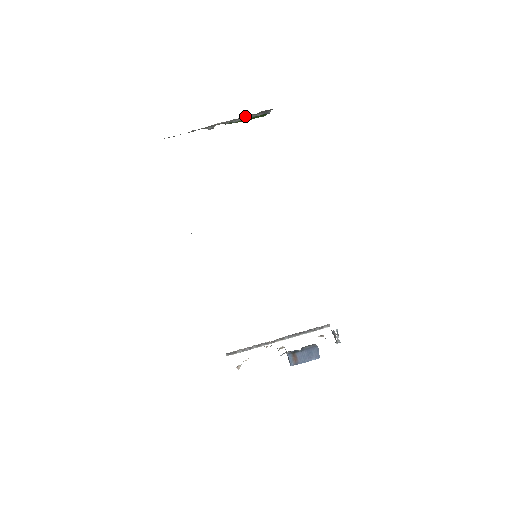
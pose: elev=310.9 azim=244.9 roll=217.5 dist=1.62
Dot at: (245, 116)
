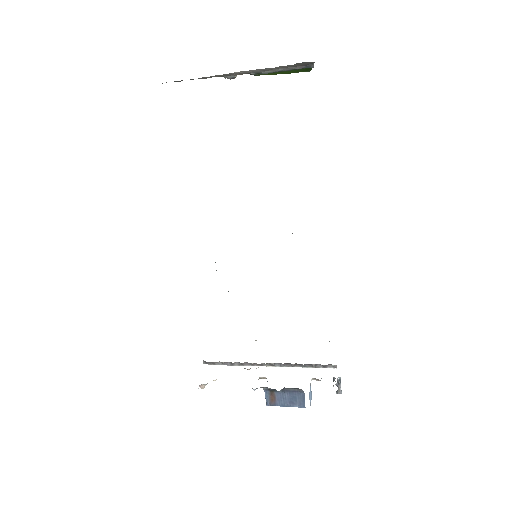
Dot at: (275, 67)
